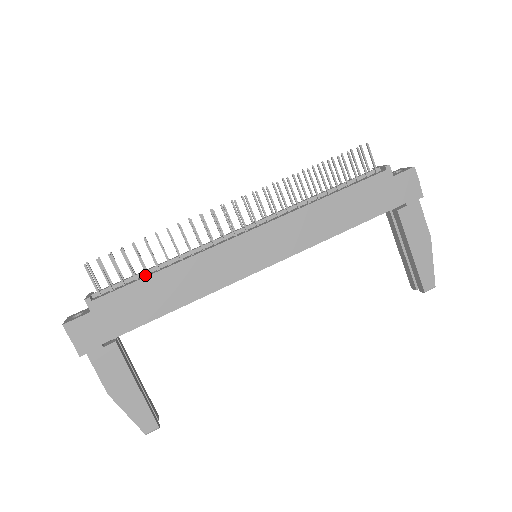
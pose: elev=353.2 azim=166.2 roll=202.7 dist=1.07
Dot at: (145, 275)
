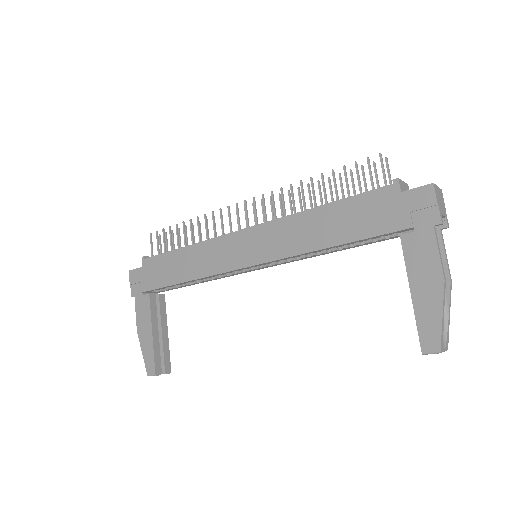
Dot at: occluded
